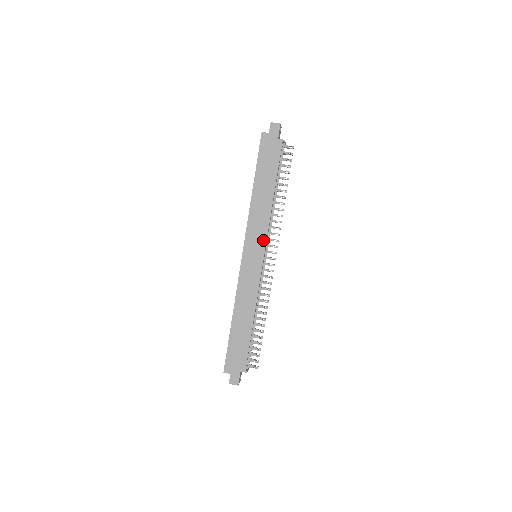
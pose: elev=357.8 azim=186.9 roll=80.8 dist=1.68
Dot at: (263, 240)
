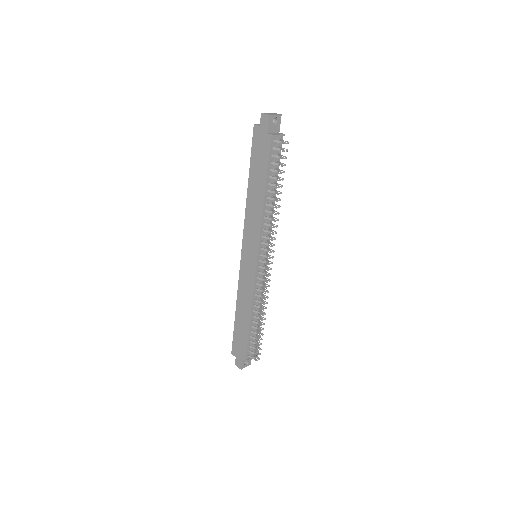
Dot at: (256, 243)
